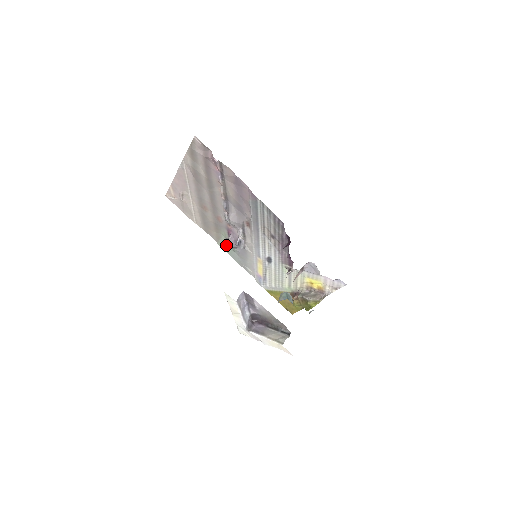
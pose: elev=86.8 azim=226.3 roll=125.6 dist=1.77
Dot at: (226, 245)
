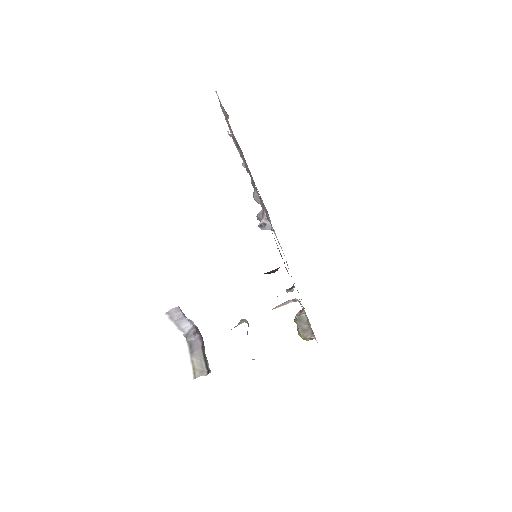
Dot at: occluded
